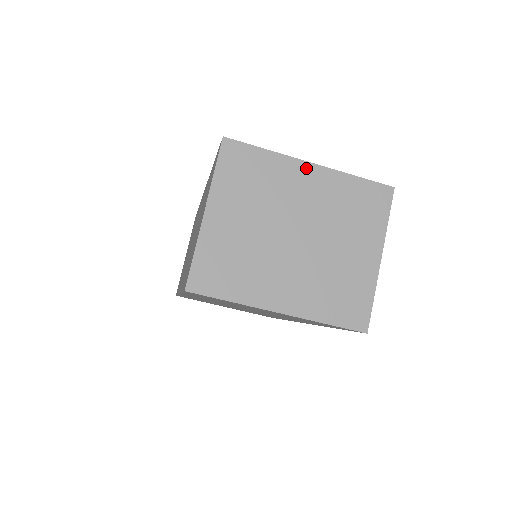
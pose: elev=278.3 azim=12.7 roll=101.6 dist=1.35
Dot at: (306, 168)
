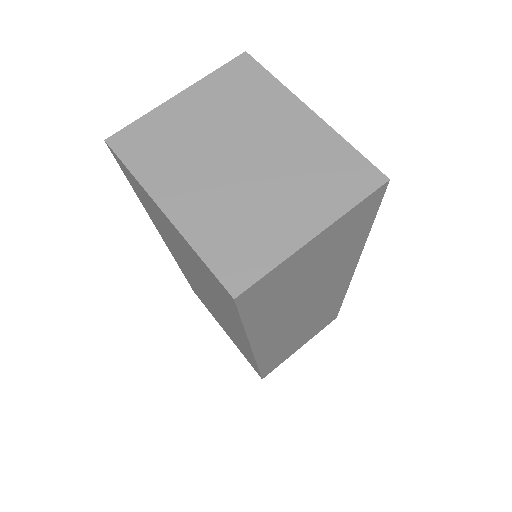
Dot at: (302, 111)
